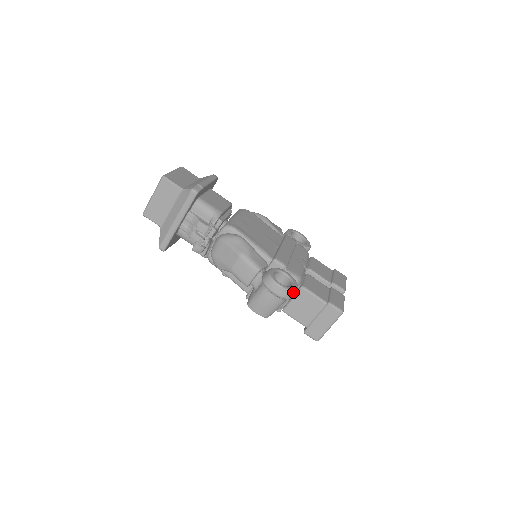
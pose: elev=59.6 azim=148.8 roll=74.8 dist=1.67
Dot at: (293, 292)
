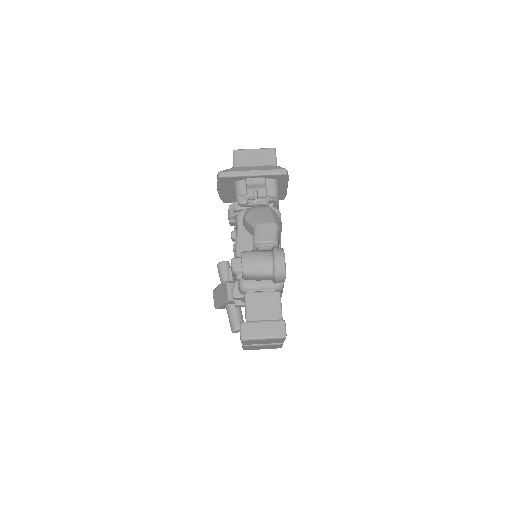
Dot at: (284, 276)
